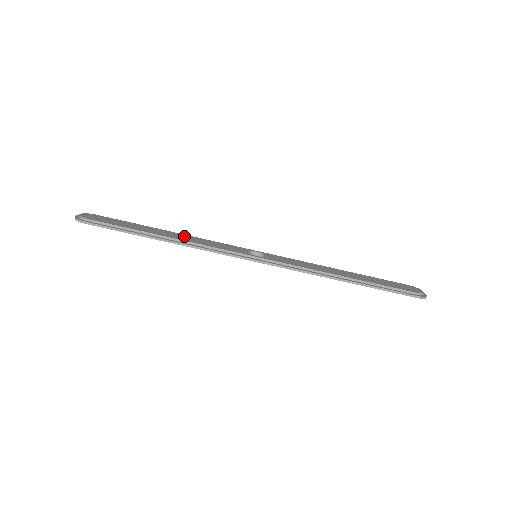
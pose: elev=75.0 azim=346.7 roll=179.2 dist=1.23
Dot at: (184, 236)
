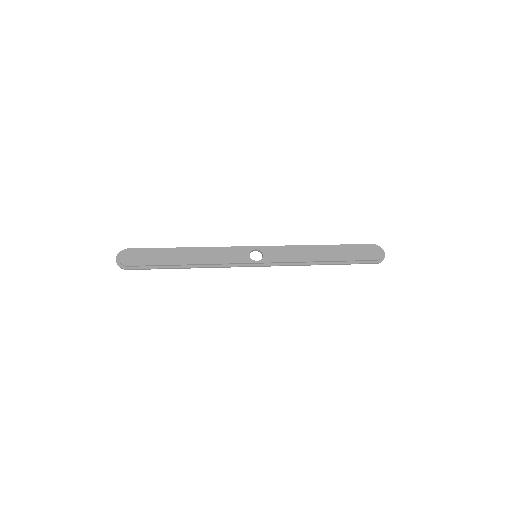
Dot at: (199, 253)
